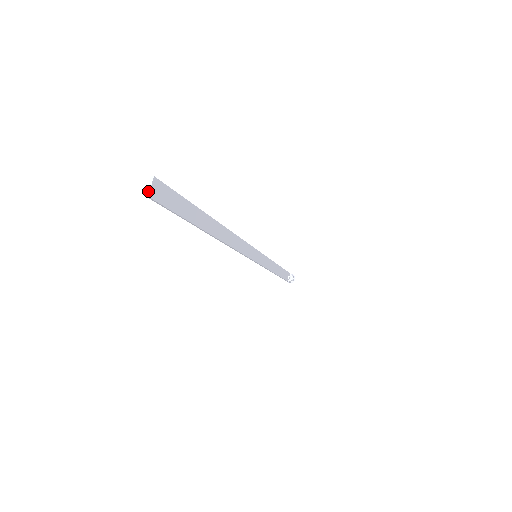
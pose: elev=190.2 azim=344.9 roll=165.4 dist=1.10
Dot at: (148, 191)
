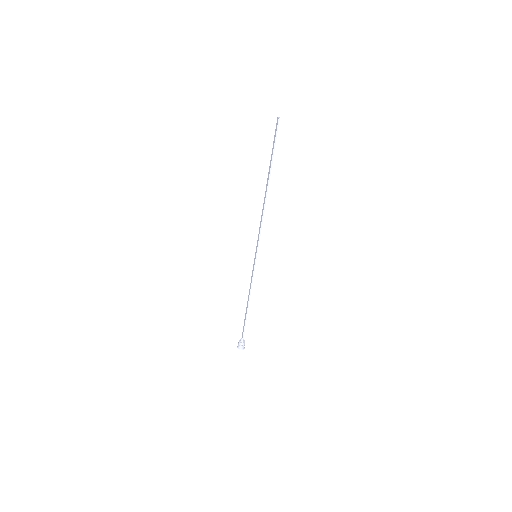
Dot at: (279, 117)
